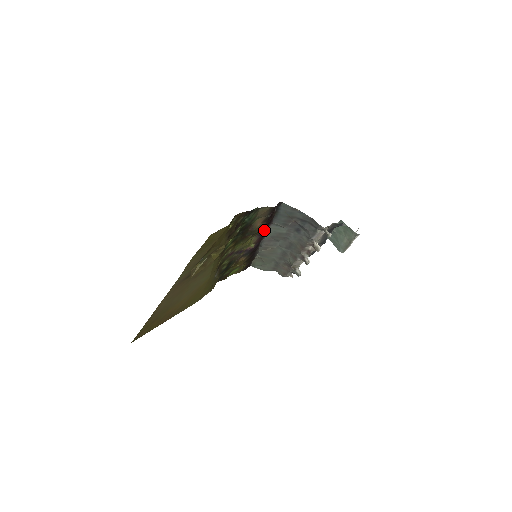
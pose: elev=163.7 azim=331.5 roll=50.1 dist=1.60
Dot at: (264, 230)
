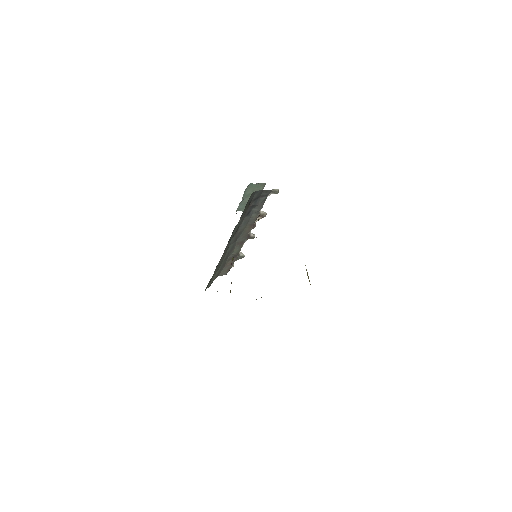
Dot at: occluded
